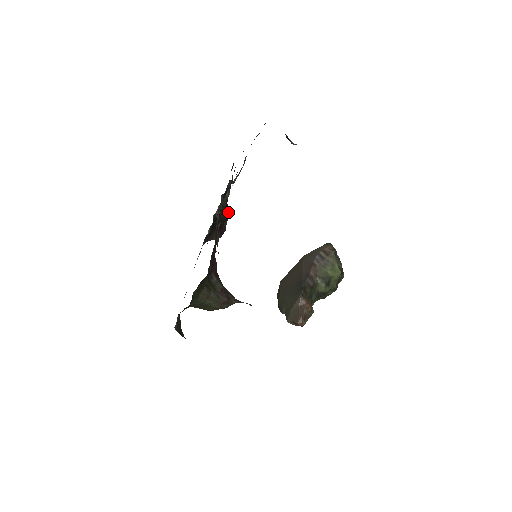
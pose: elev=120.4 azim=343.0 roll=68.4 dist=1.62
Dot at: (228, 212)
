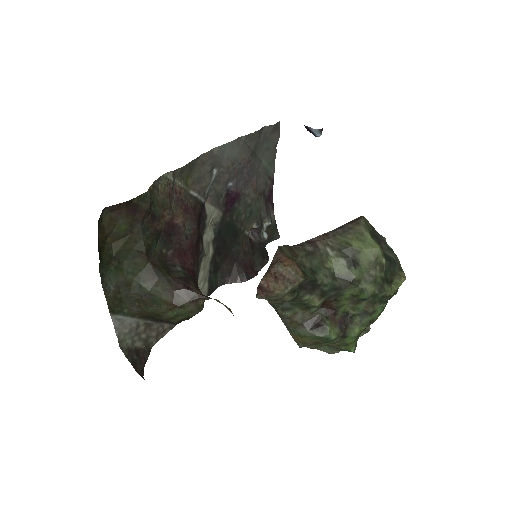
Dot at: (262, 255)
